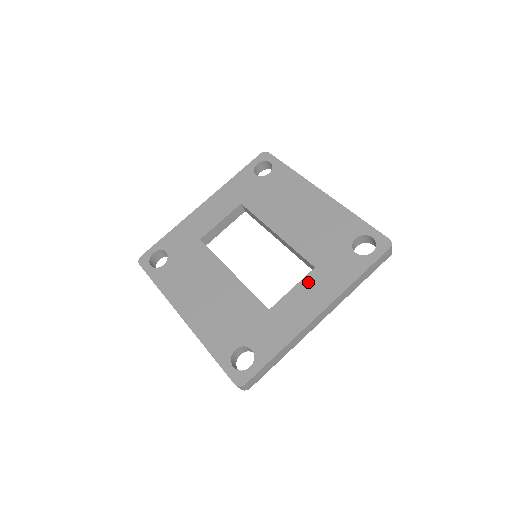
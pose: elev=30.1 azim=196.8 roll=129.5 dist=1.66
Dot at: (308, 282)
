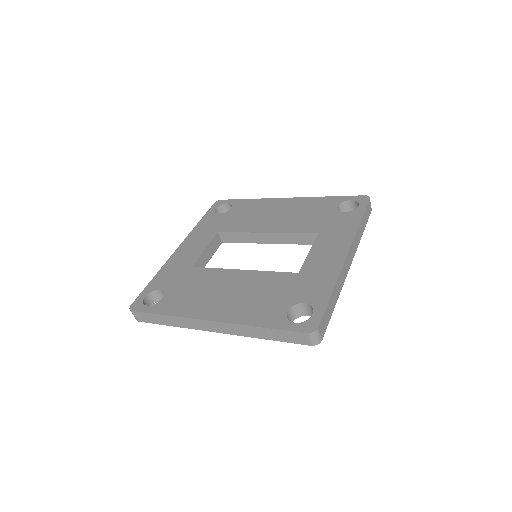
Dot at: (320, 242)
